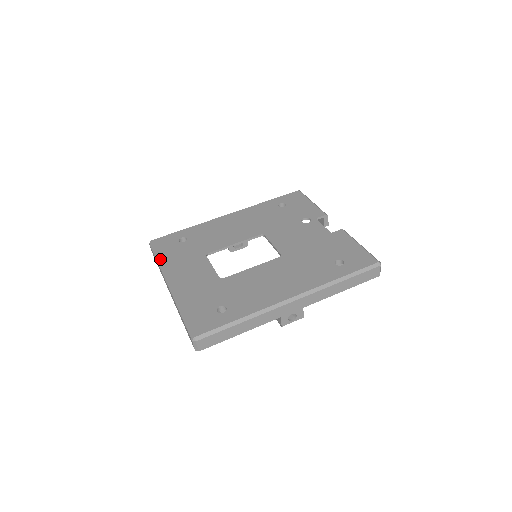
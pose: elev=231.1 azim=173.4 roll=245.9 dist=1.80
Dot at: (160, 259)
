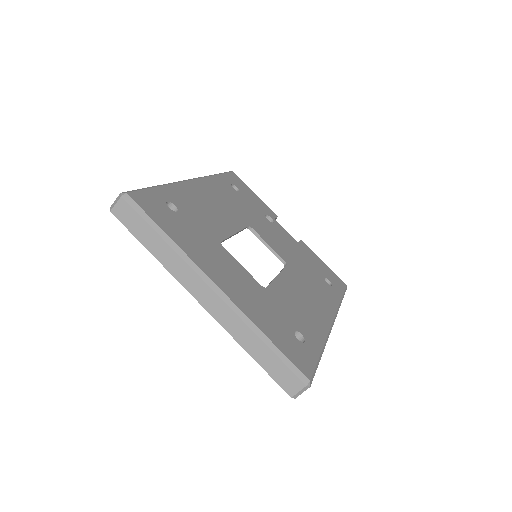
Dot at: (171, 237)
